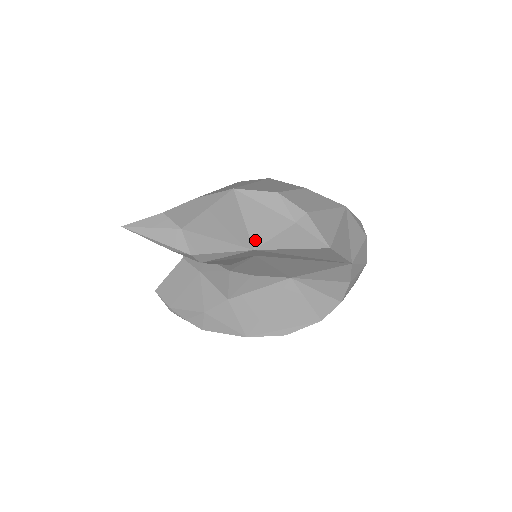
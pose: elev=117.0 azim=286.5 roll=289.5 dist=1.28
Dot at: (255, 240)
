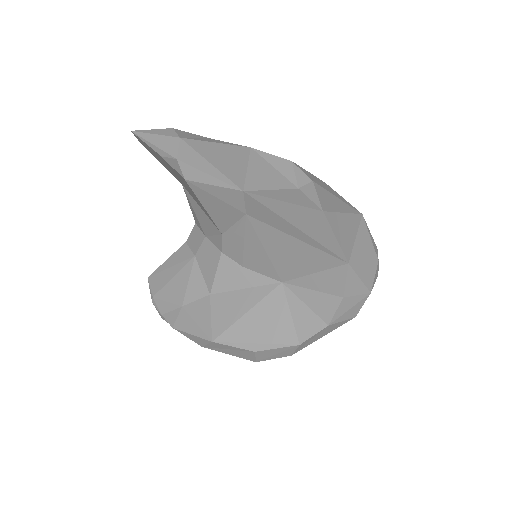
Dot at: (249, 185)
